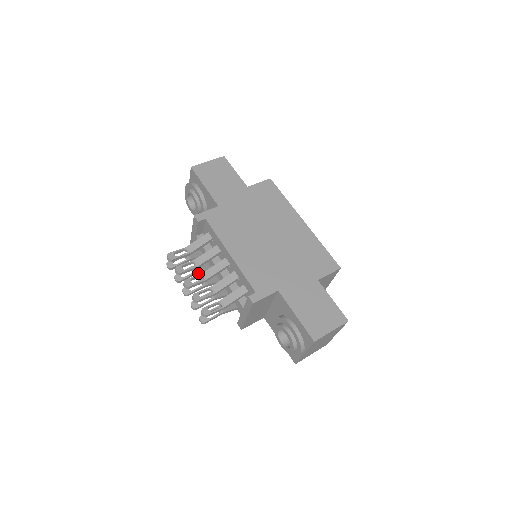
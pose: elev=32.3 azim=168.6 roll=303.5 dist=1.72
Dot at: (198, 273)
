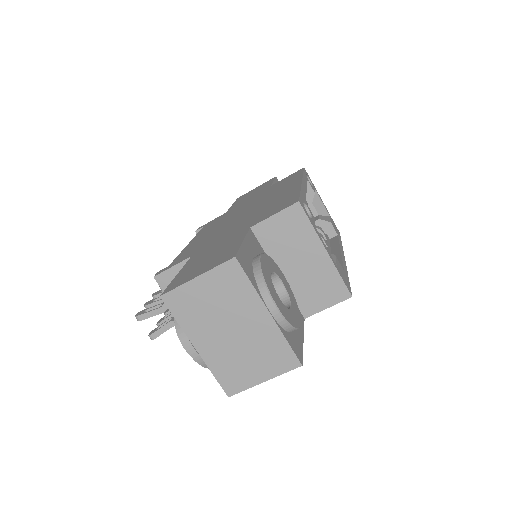
Dot at: occluded
